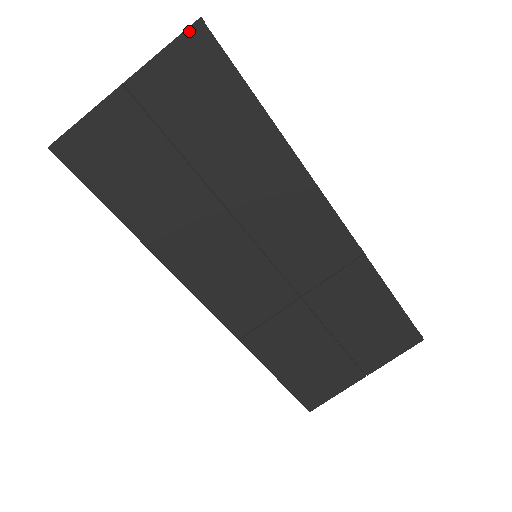
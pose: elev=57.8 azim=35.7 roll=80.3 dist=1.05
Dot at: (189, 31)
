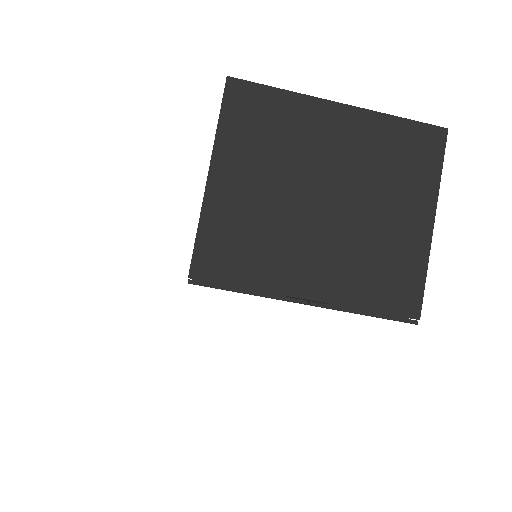
Dot at: (399, 321)
